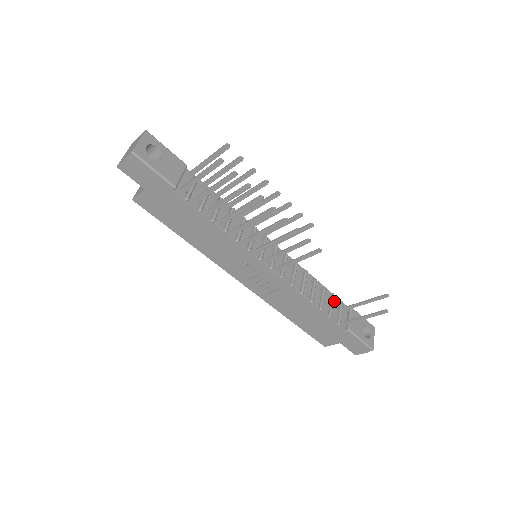
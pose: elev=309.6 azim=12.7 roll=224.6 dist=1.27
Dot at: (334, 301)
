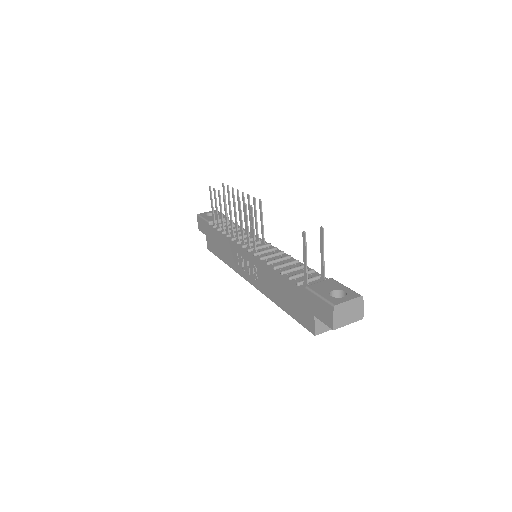
Dot at: (312, 275)
